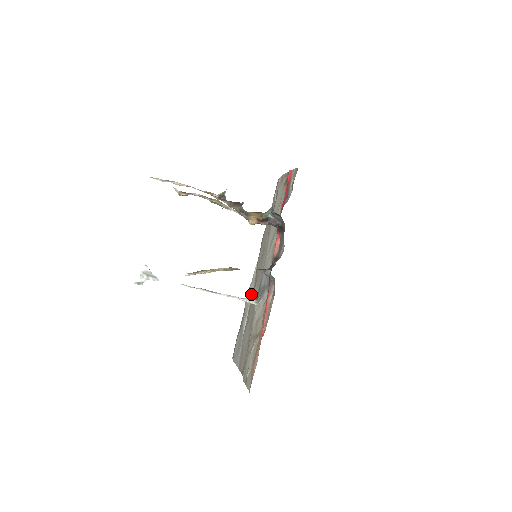
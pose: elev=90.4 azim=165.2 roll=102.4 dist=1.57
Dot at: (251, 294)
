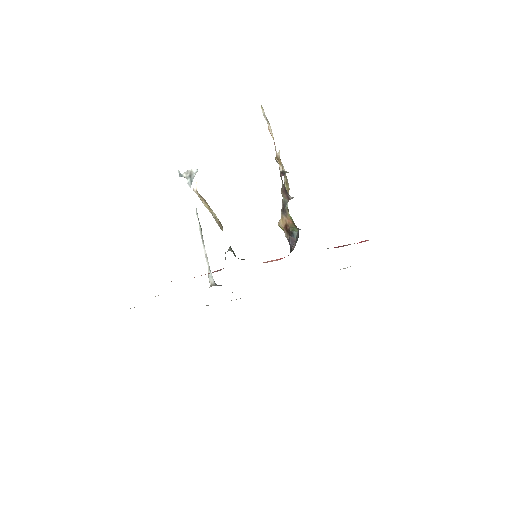
Dot at: occluded
